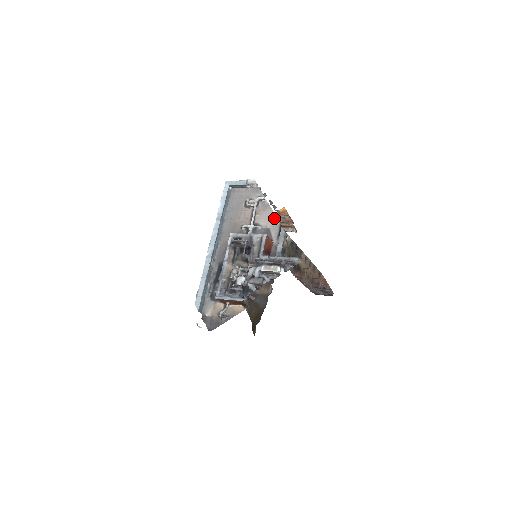
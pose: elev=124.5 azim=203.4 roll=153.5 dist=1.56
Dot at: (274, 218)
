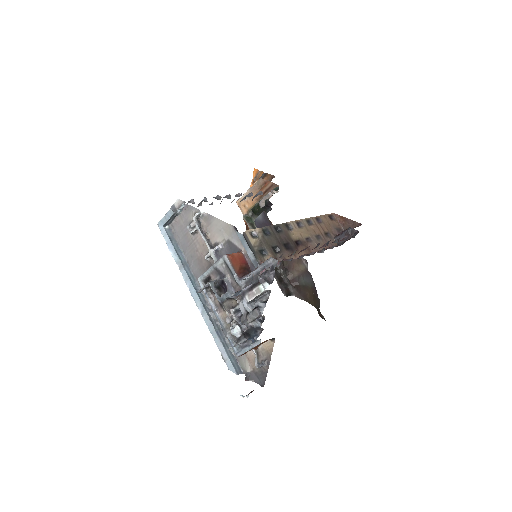
Dot at: (224, 225)
